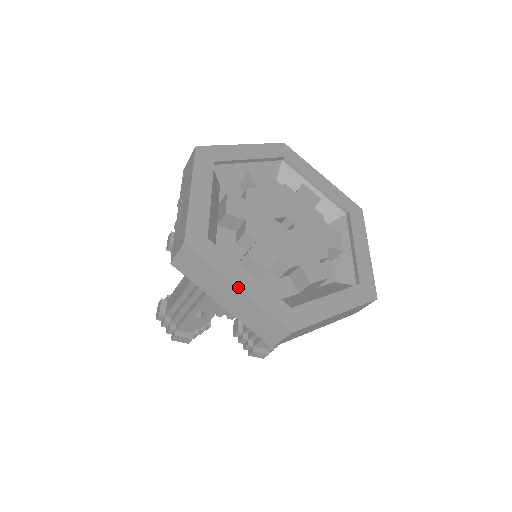
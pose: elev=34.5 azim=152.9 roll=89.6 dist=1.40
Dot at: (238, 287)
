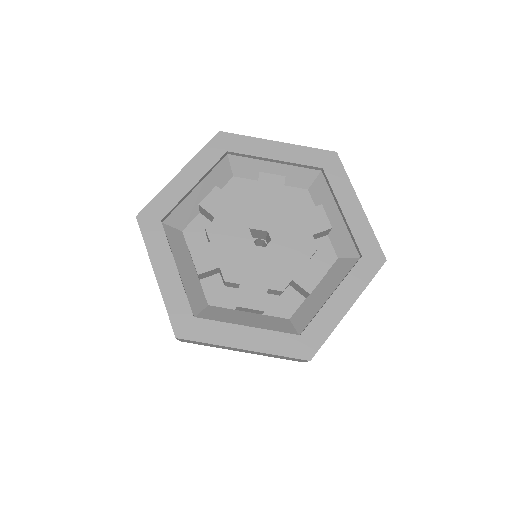
Dot at: (155, 274)
